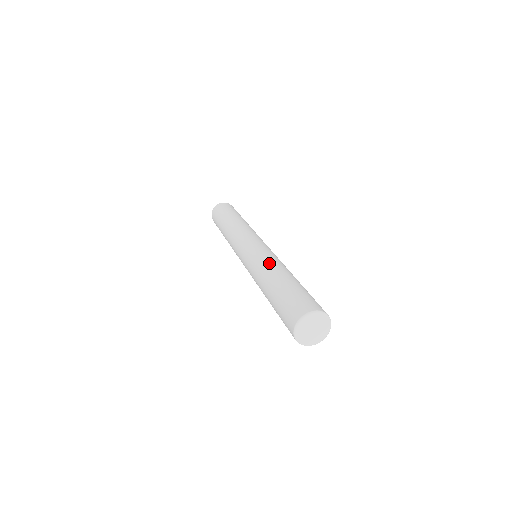
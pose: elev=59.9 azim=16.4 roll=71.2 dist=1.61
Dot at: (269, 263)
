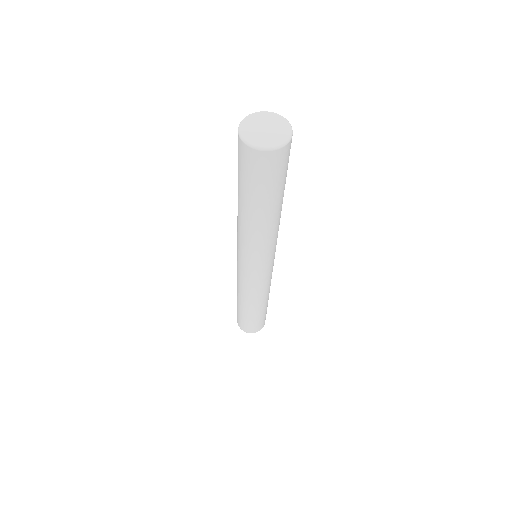
Dot at: occluded
